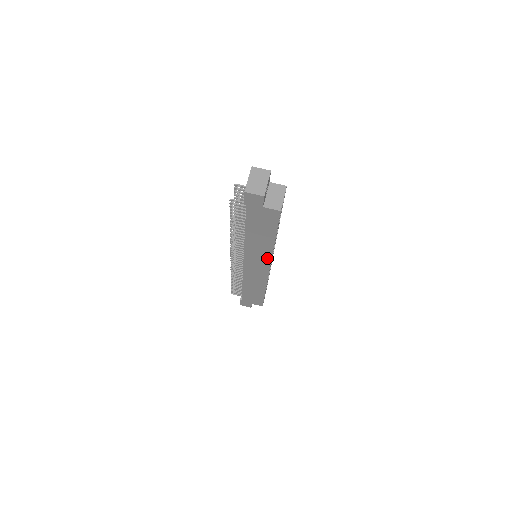
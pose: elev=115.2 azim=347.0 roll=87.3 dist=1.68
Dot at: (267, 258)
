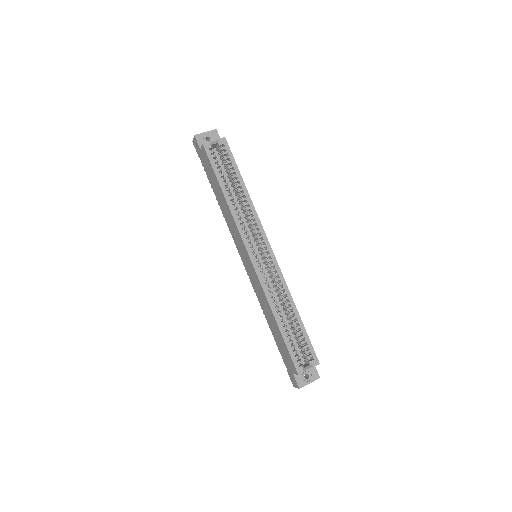
Dot at: (238, 232)
